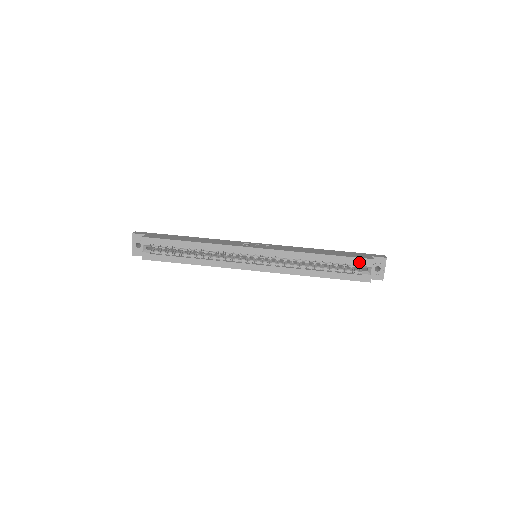
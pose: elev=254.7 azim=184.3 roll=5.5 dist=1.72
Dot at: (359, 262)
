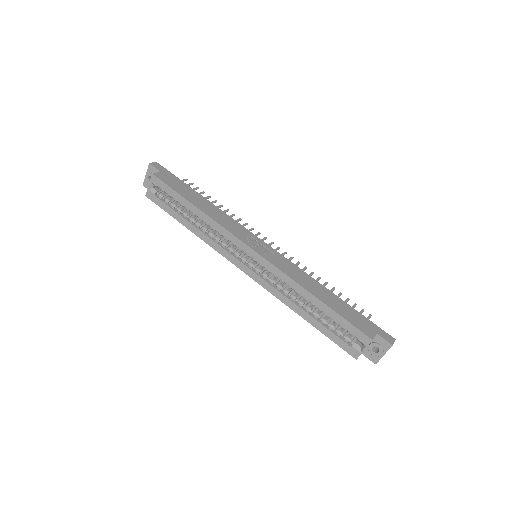
Dot at: (355, 332)
